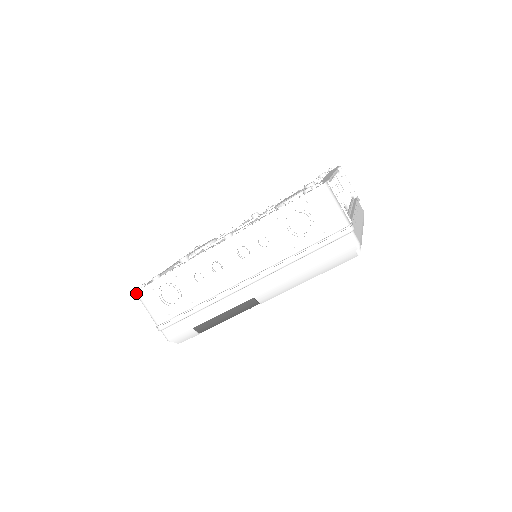
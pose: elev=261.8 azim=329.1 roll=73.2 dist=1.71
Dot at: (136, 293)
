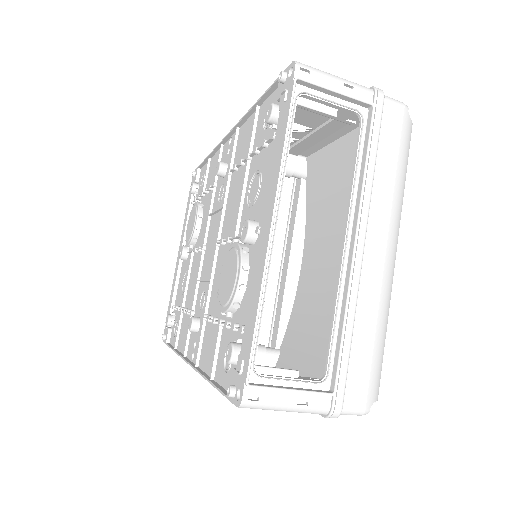
Dot at: occluded
